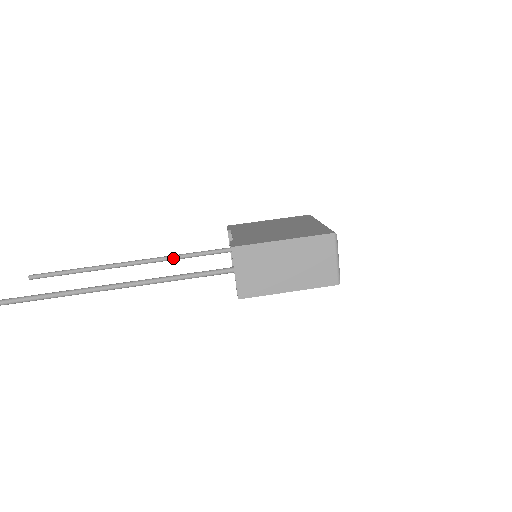
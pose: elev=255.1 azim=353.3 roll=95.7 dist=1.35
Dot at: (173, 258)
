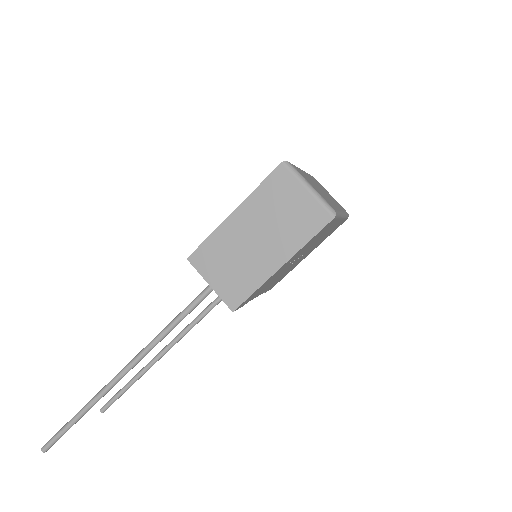
Dot at: (201, 316)
